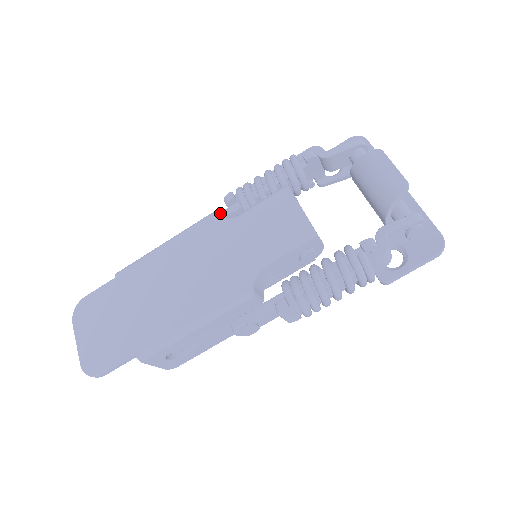
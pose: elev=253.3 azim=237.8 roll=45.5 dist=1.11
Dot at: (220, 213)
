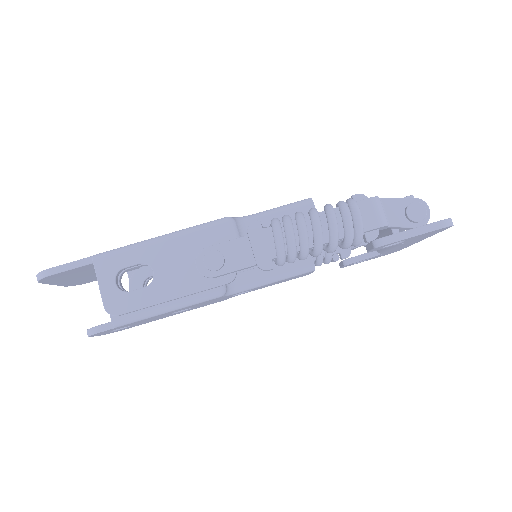
Dot at: occluded
